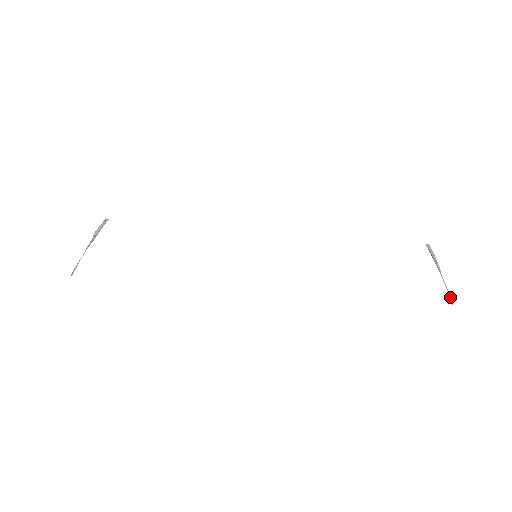
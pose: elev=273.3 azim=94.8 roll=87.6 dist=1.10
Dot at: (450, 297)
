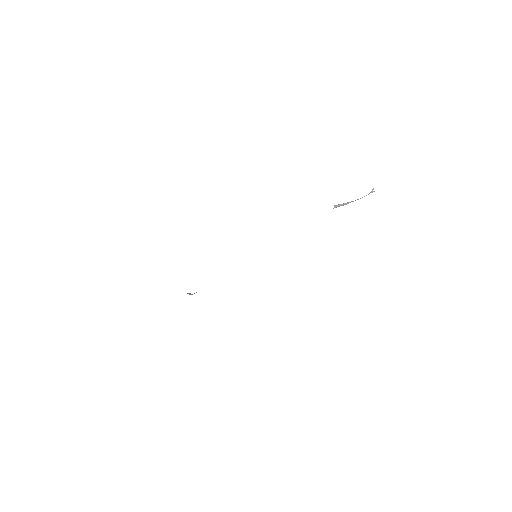
Dot at: occluded
